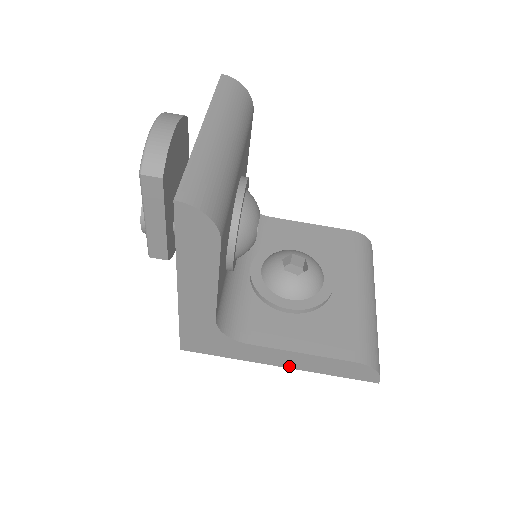
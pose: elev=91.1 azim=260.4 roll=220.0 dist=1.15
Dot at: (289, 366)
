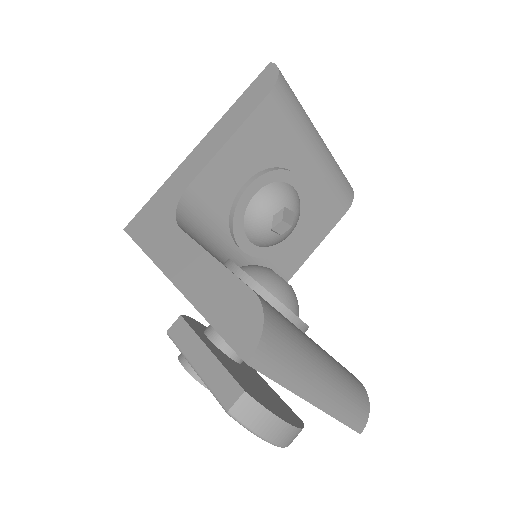
Dot at: (180, 283)
